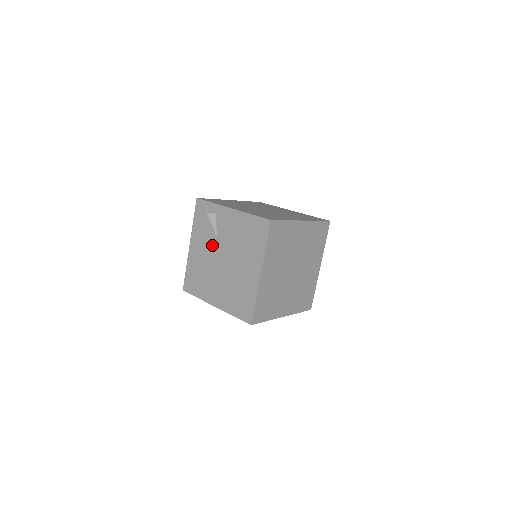
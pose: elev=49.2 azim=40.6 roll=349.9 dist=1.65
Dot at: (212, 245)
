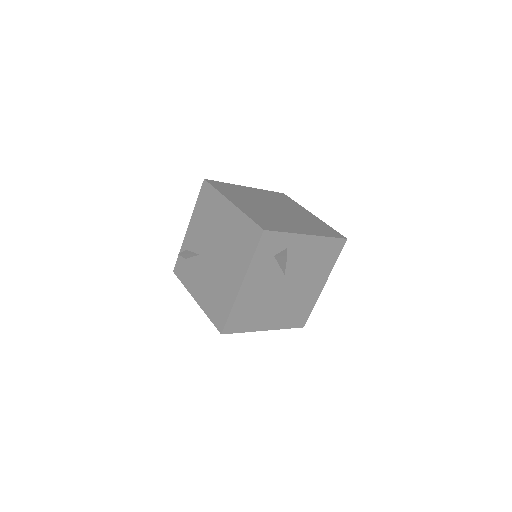
Dot at: (201, 265)
